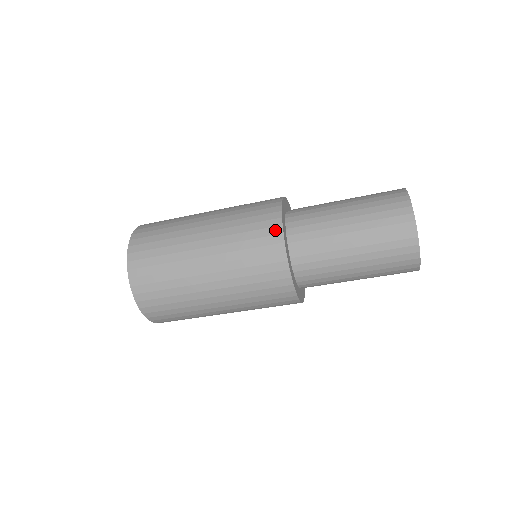
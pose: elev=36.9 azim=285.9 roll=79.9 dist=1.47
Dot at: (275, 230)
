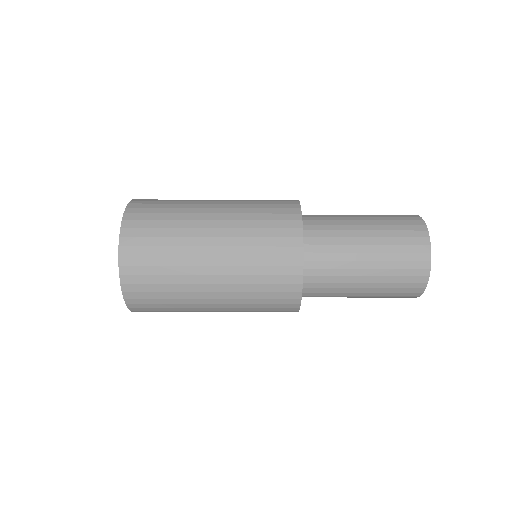
Dot at: (295, 260)
